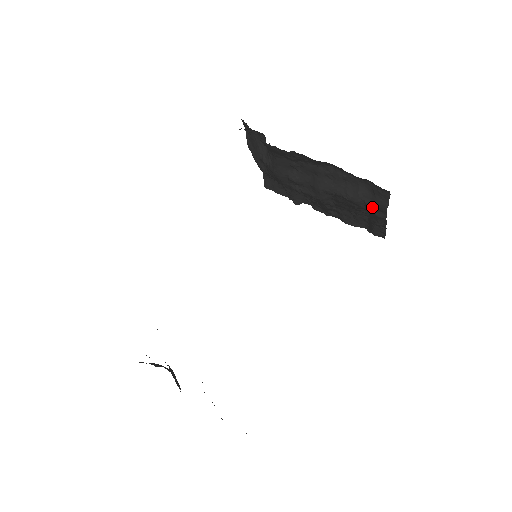
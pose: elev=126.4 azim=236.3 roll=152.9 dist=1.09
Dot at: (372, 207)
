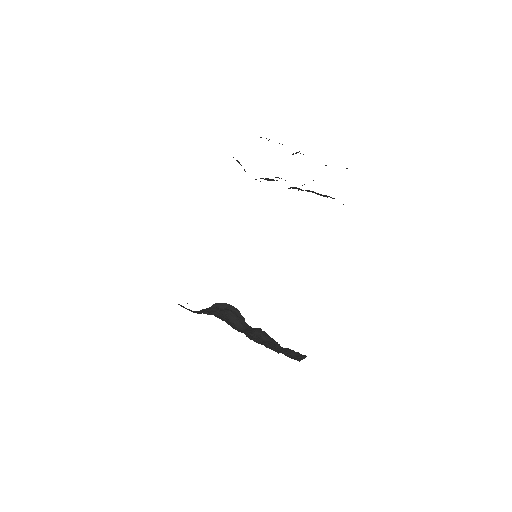
Dot at: occluded
